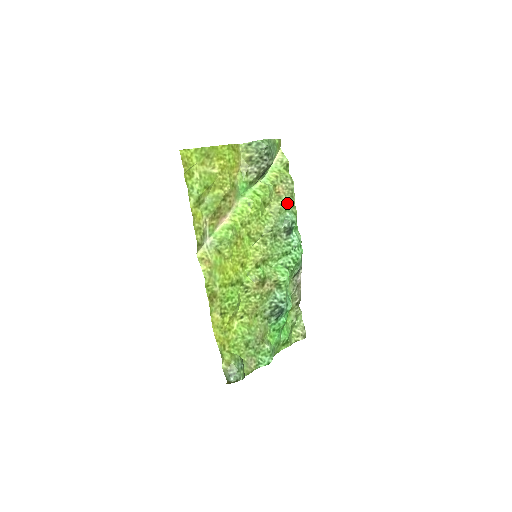
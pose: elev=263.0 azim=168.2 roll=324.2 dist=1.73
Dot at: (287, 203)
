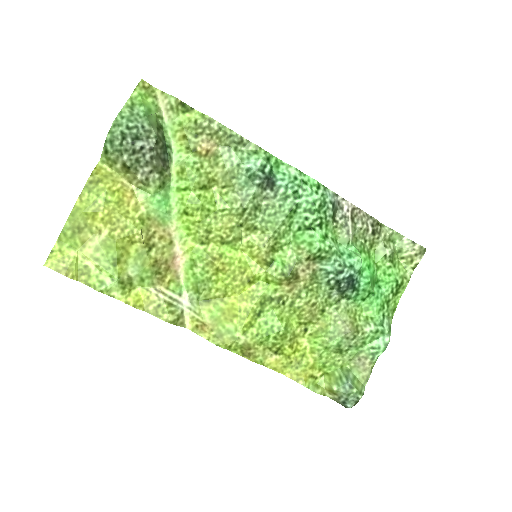
Dot at: (231, 153)
